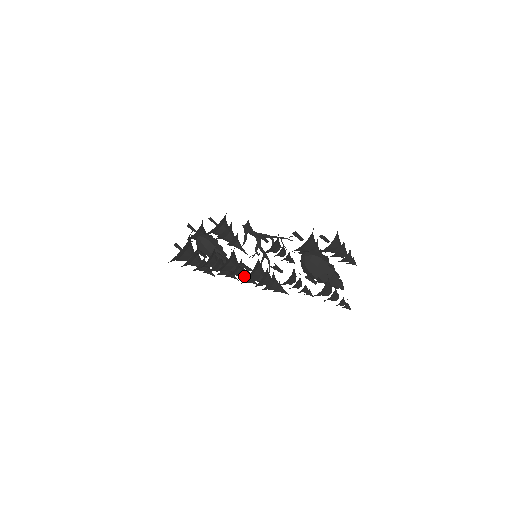
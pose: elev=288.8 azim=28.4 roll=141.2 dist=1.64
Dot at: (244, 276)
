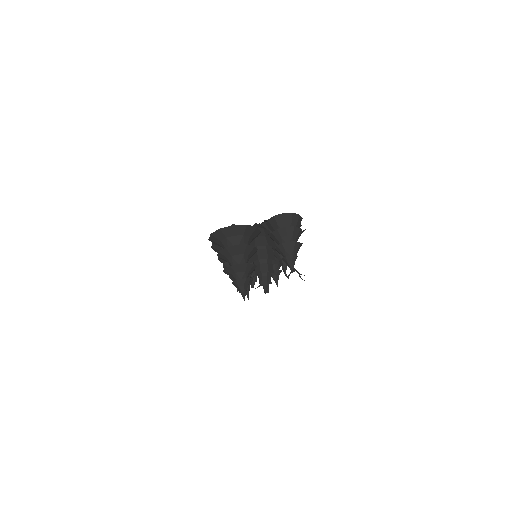
Dot at: occluded
